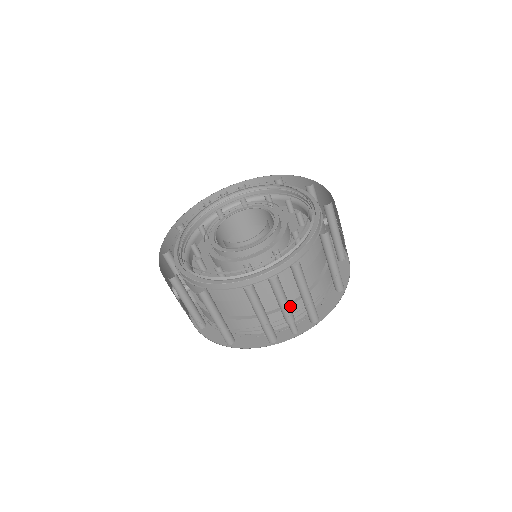
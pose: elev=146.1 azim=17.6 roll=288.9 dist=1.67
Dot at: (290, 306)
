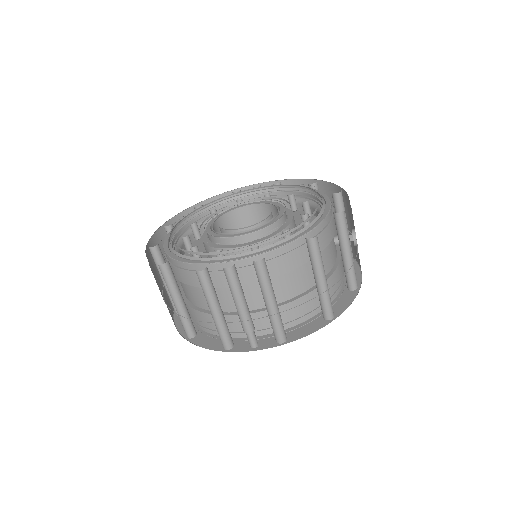
Dot at: (255, 313)
